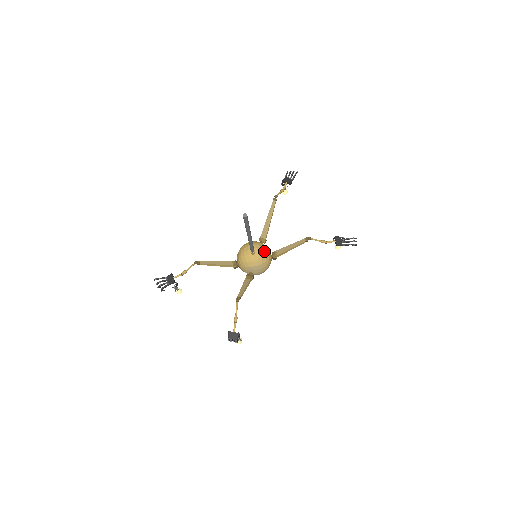
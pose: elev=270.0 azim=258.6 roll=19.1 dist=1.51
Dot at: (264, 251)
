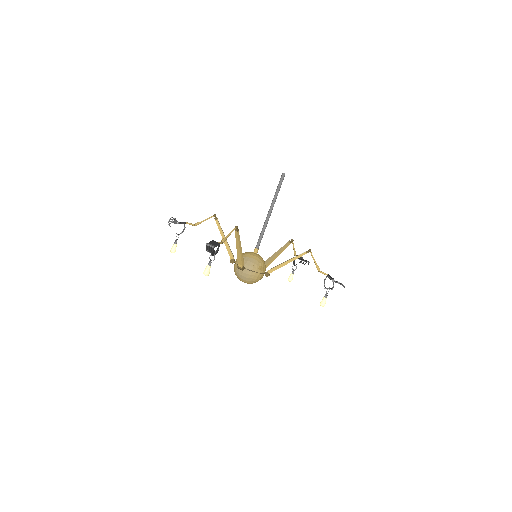
Dot at: (263, 260)
